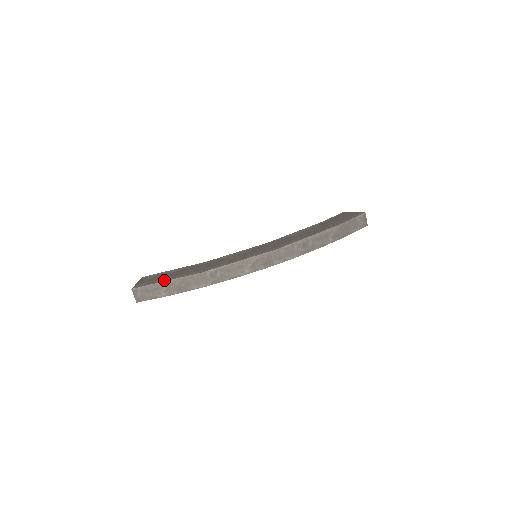
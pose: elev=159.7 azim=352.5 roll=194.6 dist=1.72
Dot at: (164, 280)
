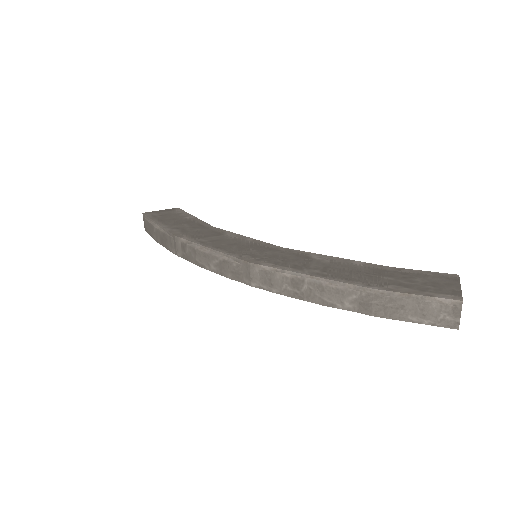
Dot at: (159, 221)
